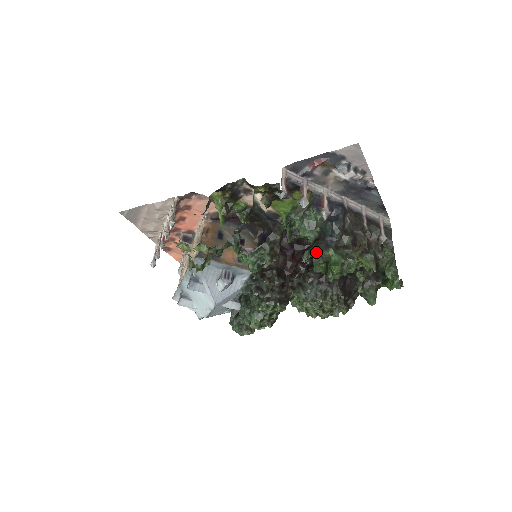
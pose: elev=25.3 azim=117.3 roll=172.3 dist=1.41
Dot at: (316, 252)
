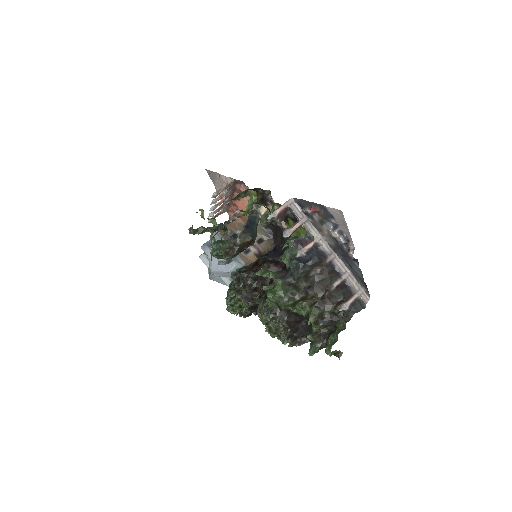
Dot at: (272, 276)
